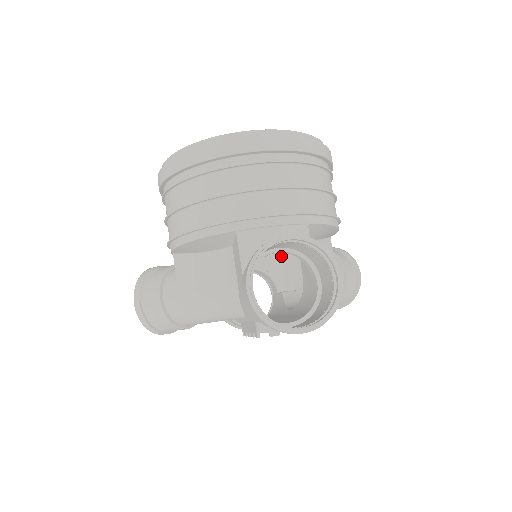
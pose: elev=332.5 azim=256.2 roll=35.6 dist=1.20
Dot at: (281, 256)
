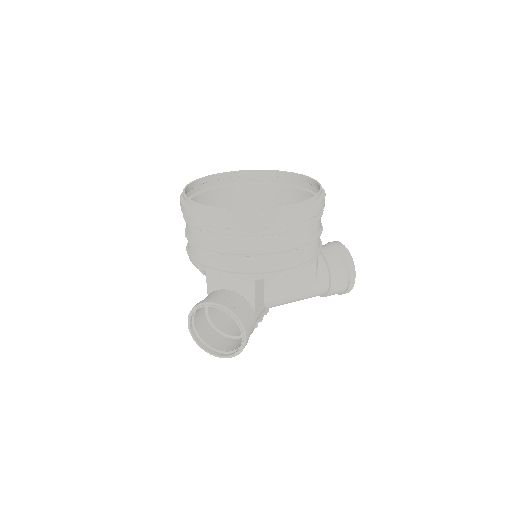
Dot at: occluded
